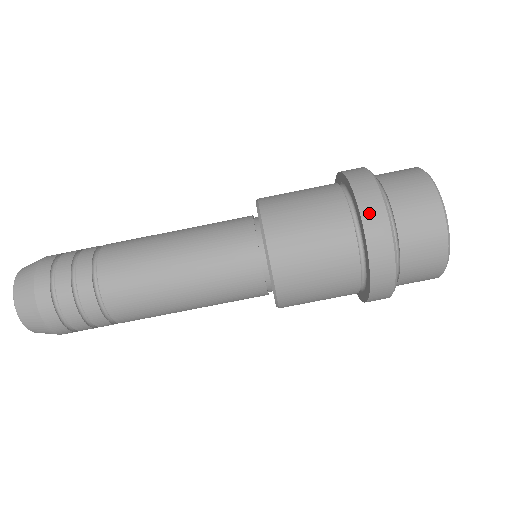
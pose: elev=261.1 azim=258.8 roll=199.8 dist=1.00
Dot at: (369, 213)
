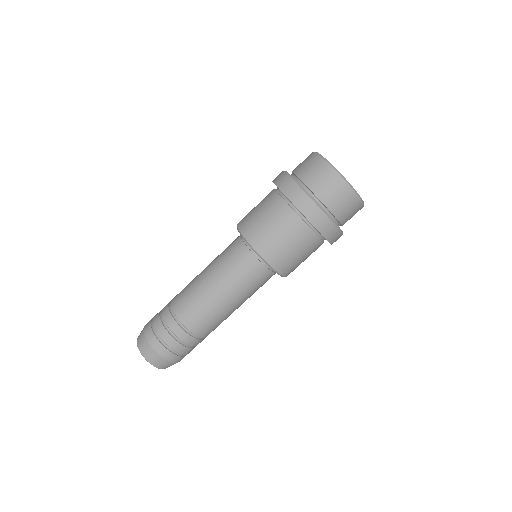
Dot at: (307, 211)
